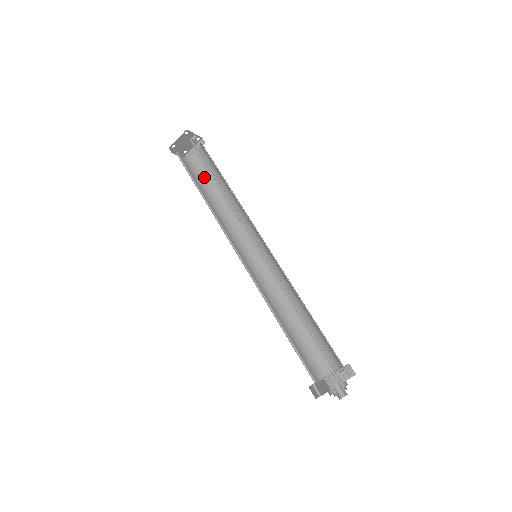
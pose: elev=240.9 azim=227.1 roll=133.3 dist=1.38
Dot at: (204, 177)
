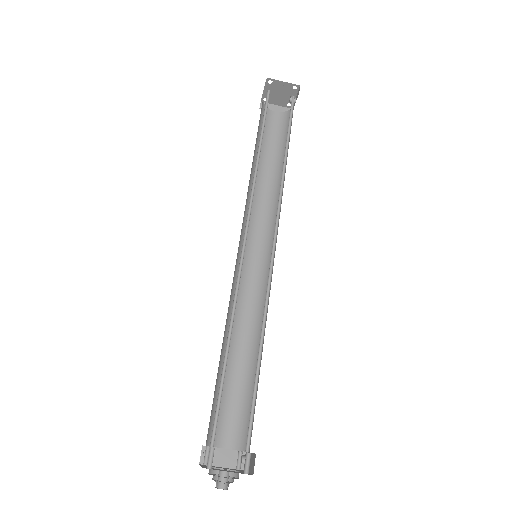
Dot at: (263, 137)
